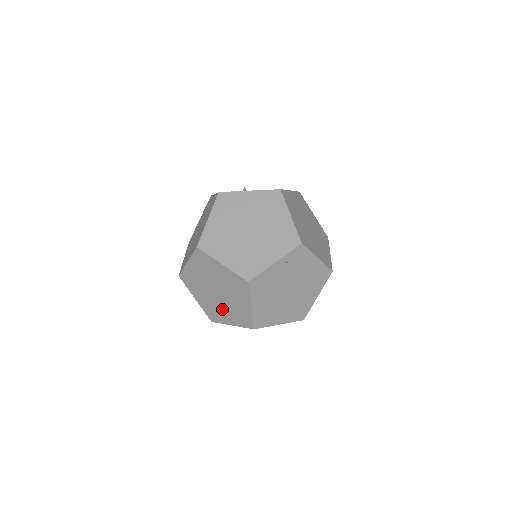
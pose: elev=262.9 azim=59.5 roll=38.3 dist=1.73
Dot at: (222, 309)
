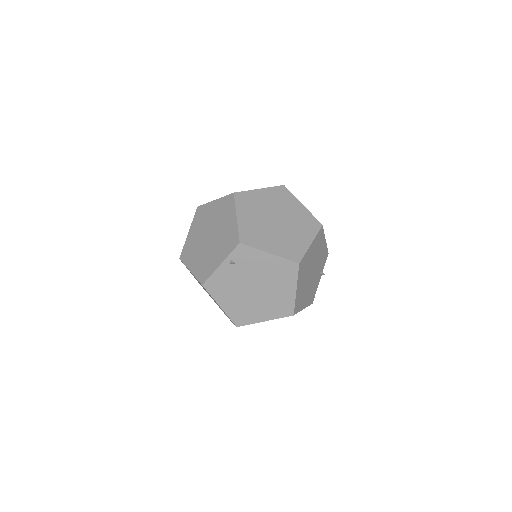
Dot at: (221, 309)
